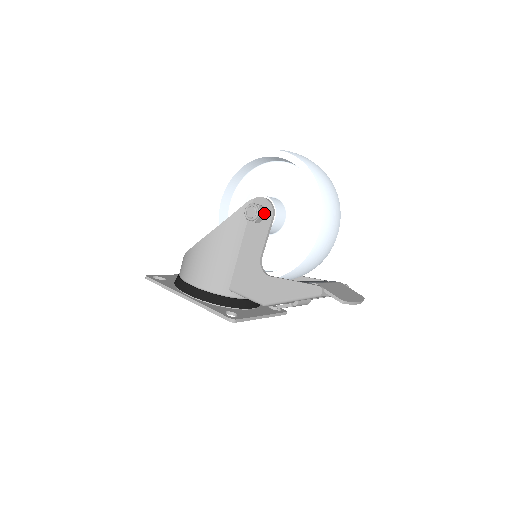
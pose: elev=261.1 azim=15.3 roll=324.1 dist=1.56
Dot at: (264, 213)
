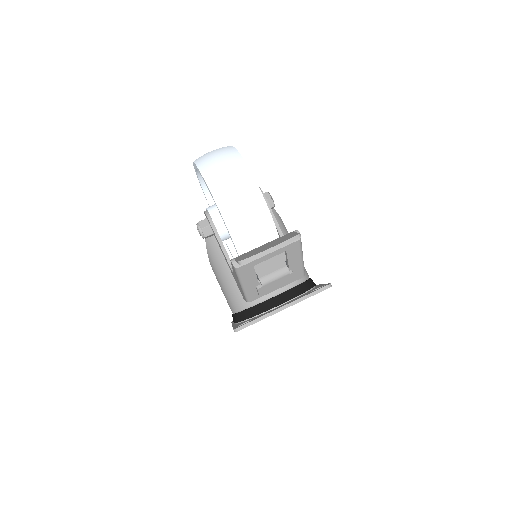
Dot at: (207, 224)
